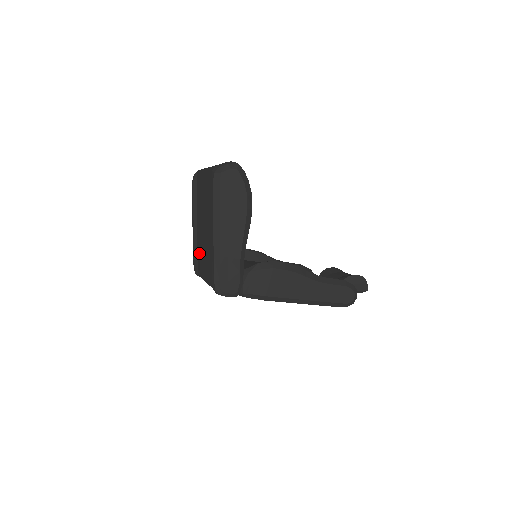
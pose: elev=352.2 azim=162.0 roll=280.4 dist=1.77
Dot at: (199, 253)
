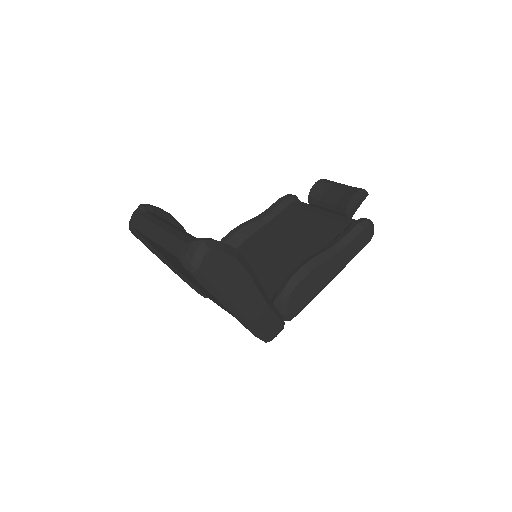
Dot at: occluded
